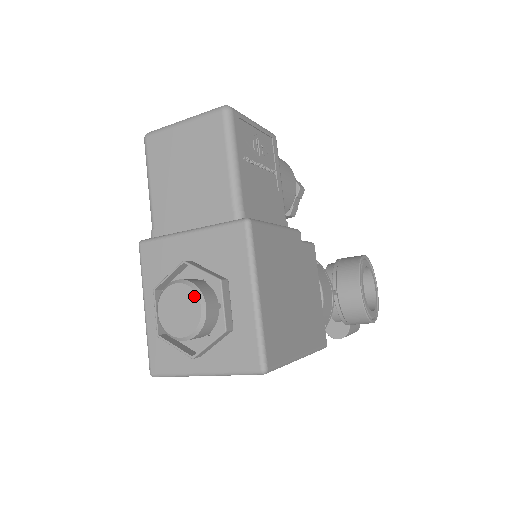
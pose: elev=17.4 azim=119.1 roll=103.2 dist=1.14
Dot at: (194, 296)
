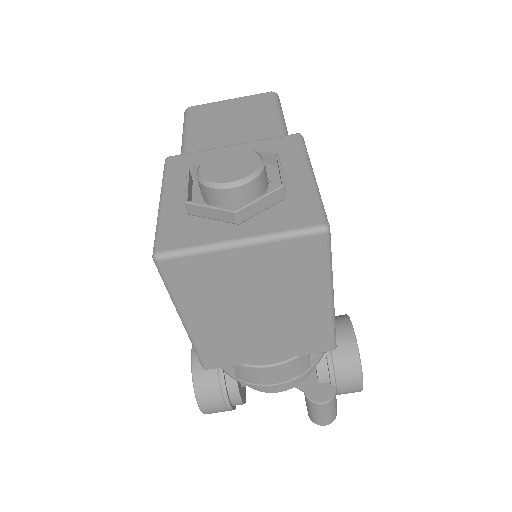
Dot at: (251, 152)
